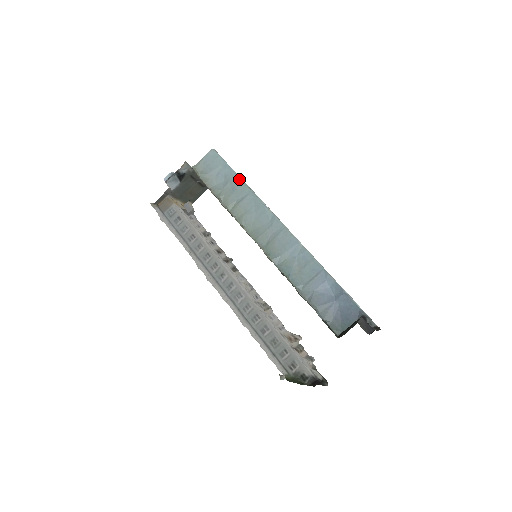
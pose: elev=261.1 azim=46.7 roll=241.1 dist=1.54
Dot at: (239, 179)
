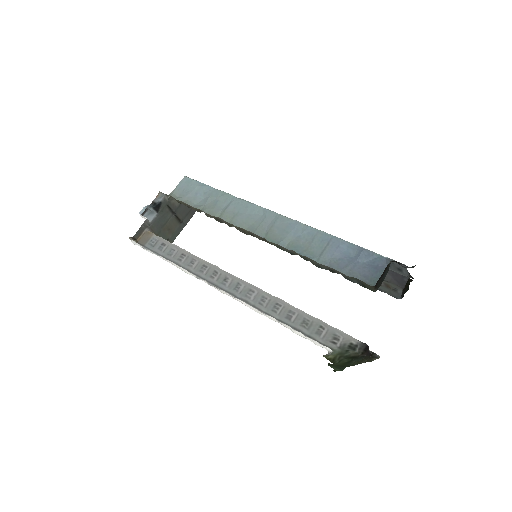
Dot at: (219, 191)
